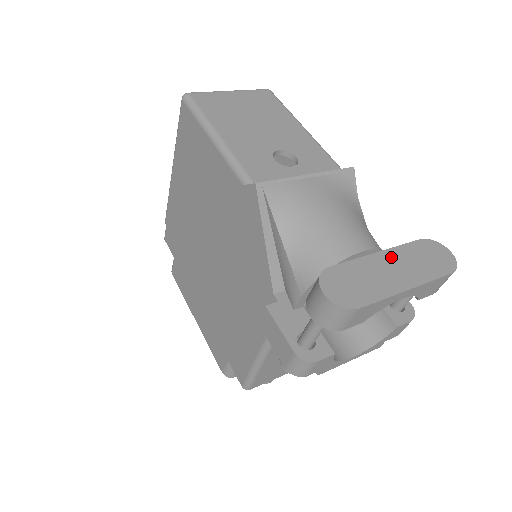
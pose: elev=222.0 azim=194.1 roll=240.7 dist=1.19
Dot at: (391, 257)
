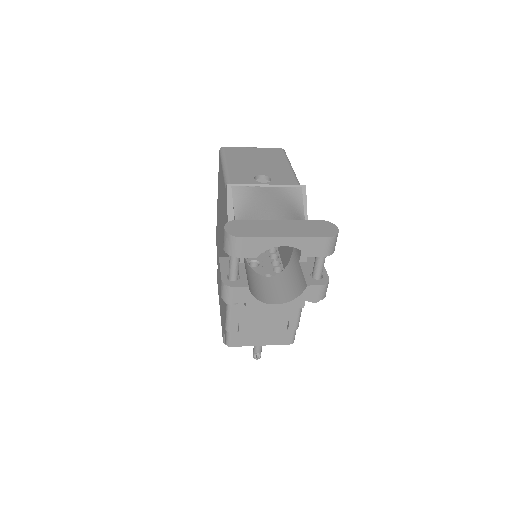
Dot at: (287, 223)
